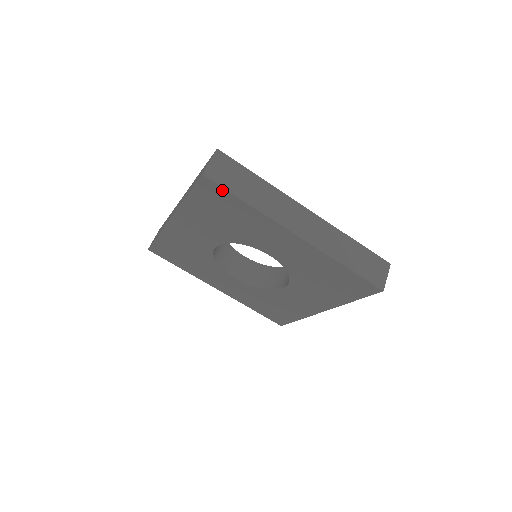
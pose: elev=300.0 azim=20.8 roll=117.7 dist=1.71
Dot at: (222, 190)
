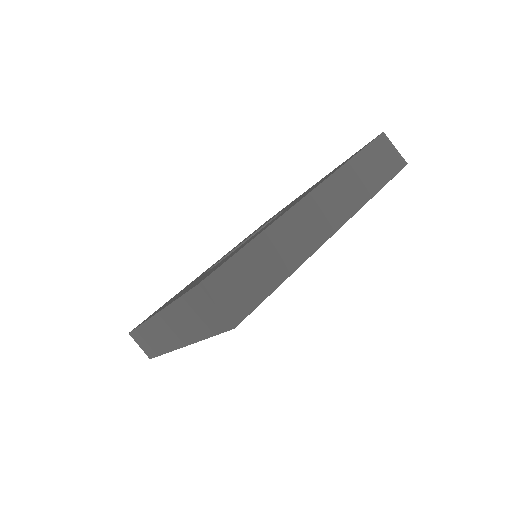
Dot at: (257, 306)
